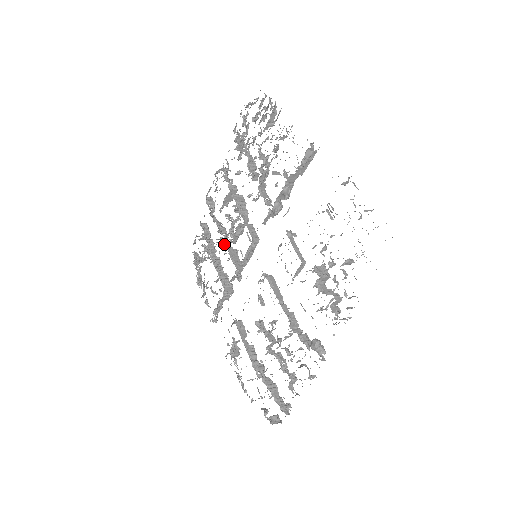
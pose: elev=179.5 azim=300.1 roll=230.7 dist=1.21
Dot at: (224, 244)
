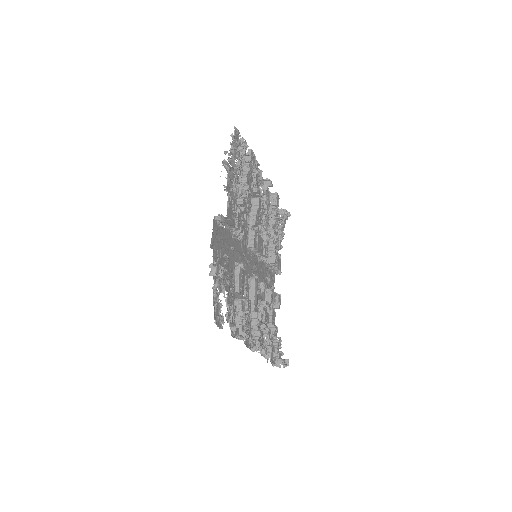
Dot at: occluded
